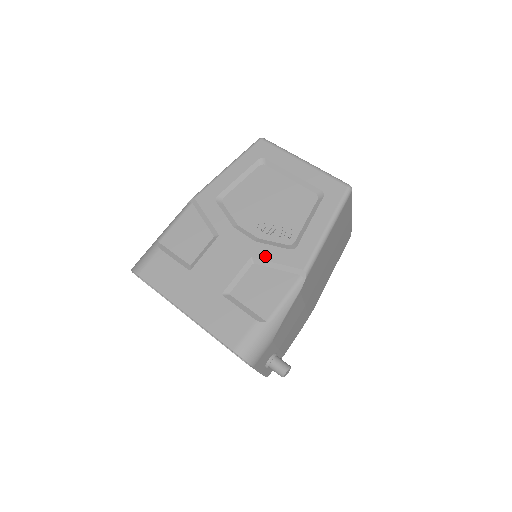
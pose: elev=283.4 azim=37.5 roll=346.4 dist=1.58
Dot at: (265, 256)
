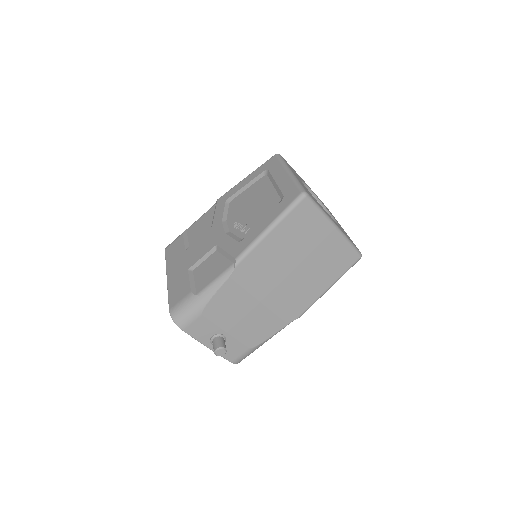
Dot at: (223, 245)
